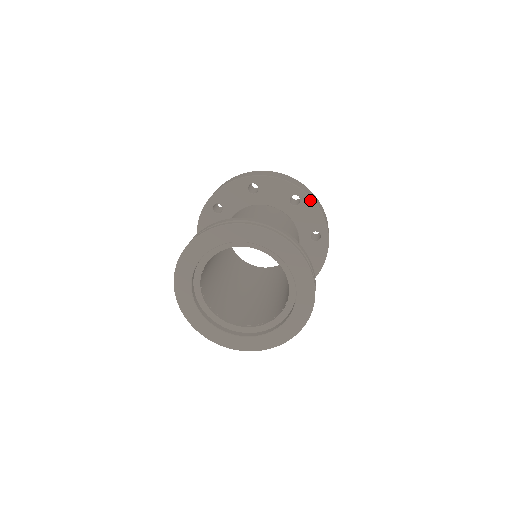
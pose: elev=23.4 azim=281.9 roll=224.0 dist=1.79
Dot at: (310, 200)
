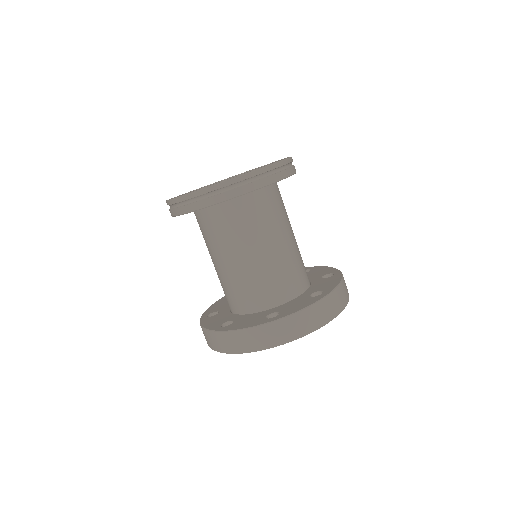
Dot at: (320, 267)
